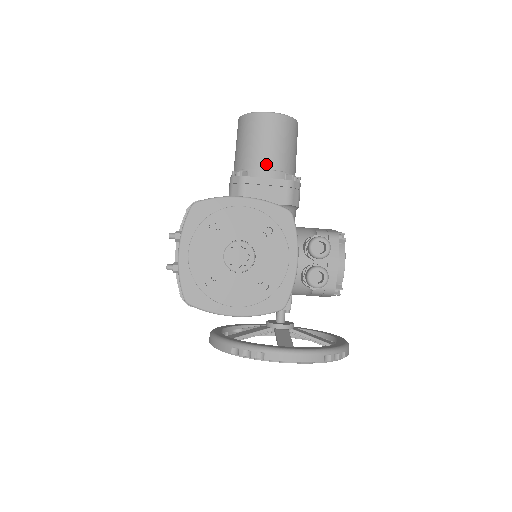
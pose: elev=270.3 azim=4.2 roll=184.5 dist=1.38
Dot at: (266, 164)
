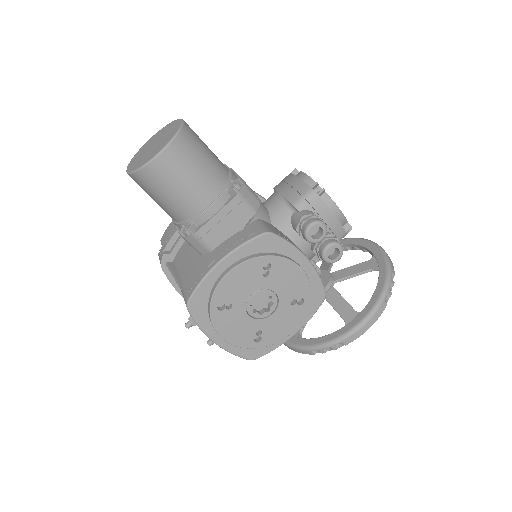
Dot at: (202, 203)
